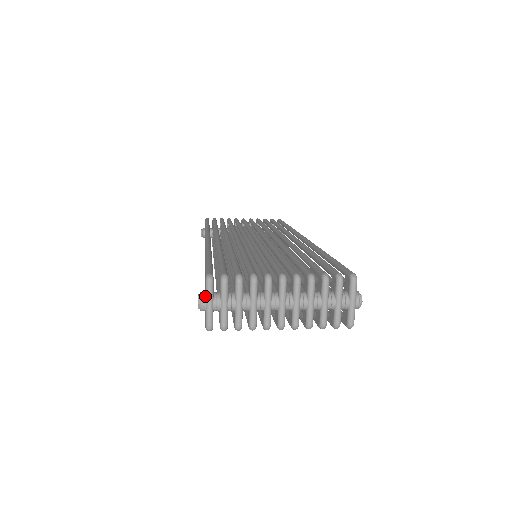
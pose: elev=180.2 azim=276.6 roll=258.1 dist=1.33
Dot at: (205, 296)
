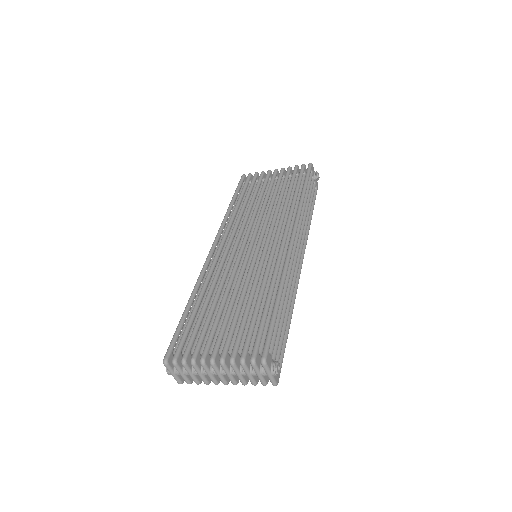
Dot at: (168, 369)
